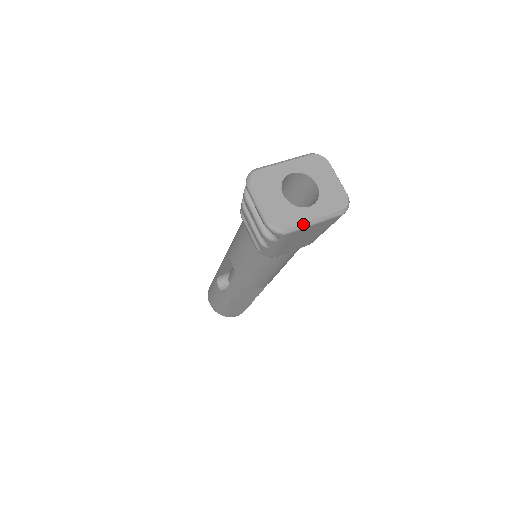
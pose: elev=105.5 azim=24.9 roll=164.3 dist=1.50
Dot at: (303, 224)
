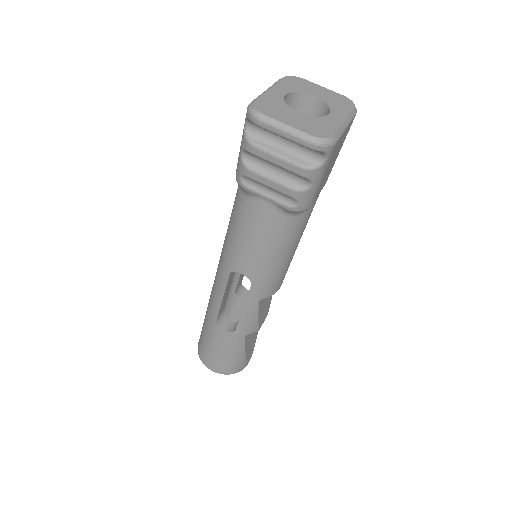
Dot at: (340, 128)
